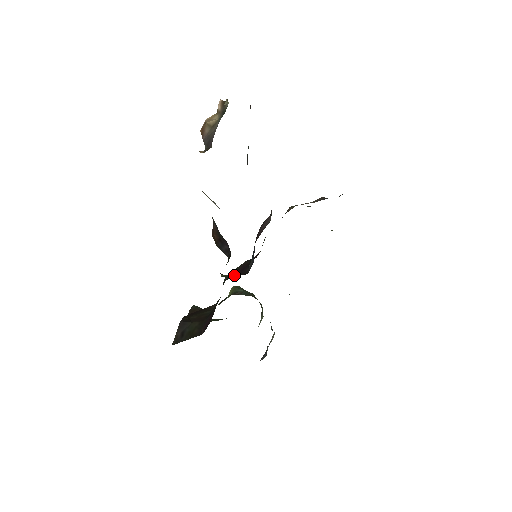
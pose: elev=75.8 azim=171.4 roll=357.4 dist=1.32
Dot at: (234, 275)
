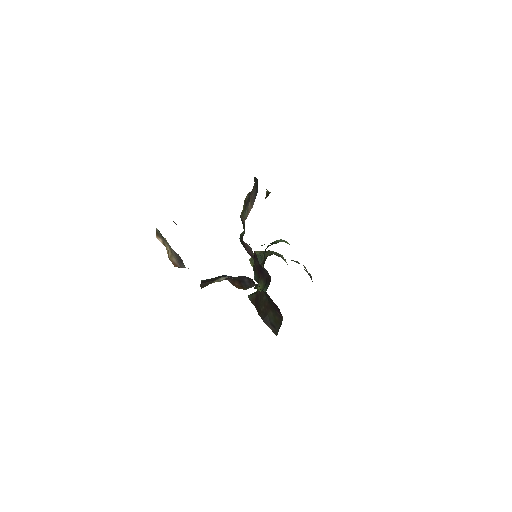
Dot at: (263, 282)
